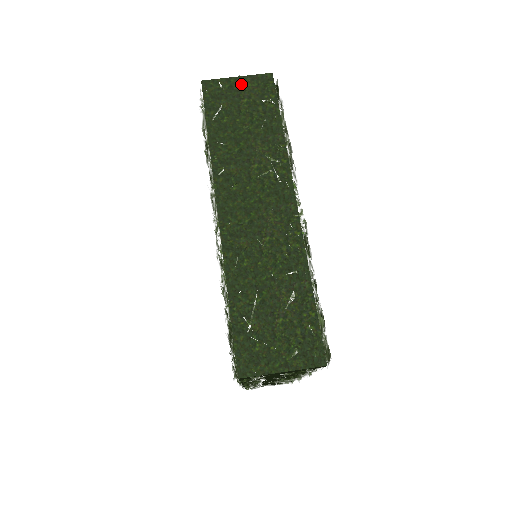
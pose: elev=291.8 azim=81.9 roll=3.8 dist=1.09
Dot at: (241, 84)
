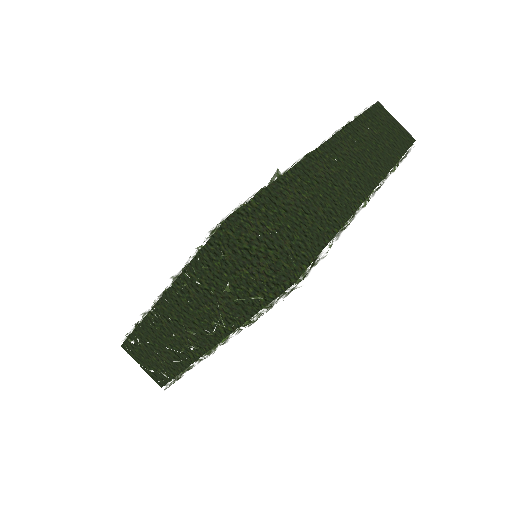
Dot at: (257, 259)
